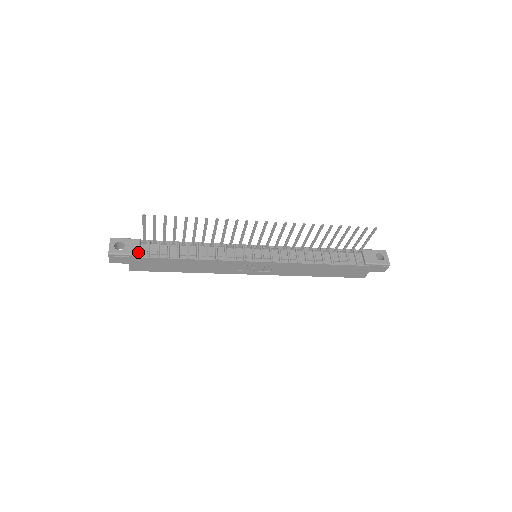
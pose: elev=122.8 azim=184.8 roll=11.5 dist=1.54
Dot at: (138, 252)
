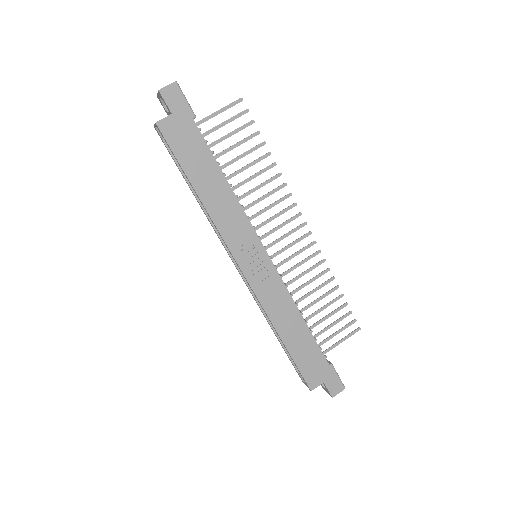
Dot at: (195, 116)
